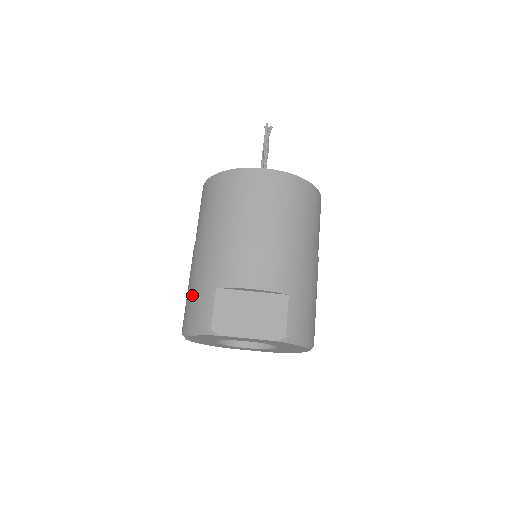
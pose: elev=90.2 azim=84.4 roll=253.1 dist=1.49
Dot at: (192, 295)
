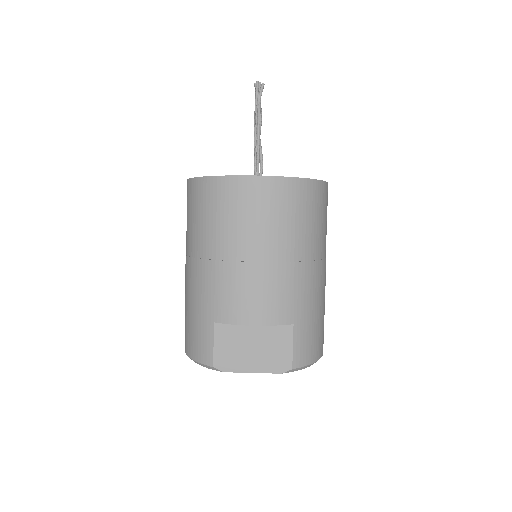
Dot at: (190, 320)
